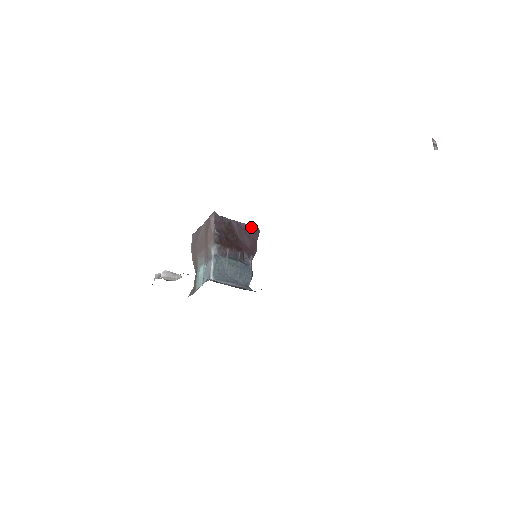
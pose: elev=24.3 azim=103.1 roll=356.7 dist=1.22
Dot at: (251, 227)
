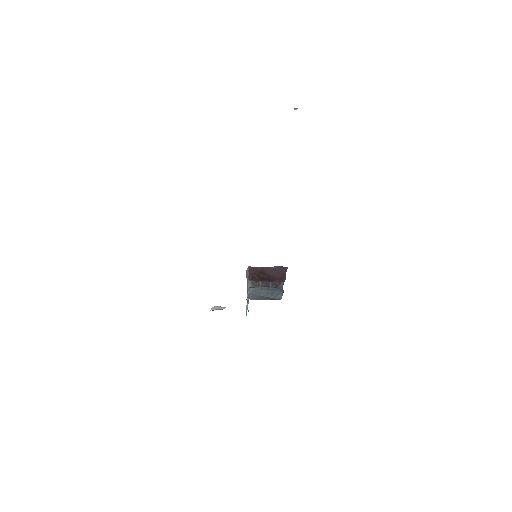
Dot at: (280, 267)
